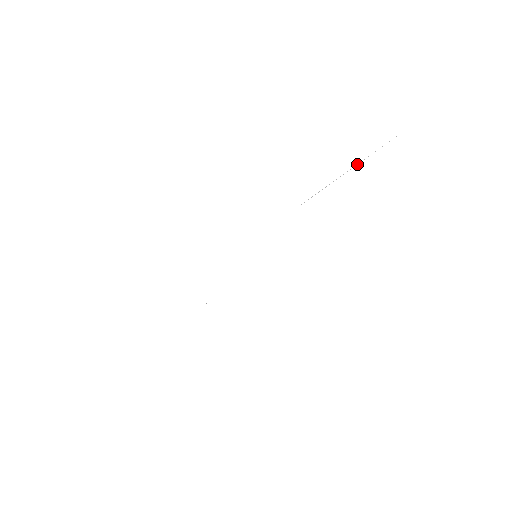
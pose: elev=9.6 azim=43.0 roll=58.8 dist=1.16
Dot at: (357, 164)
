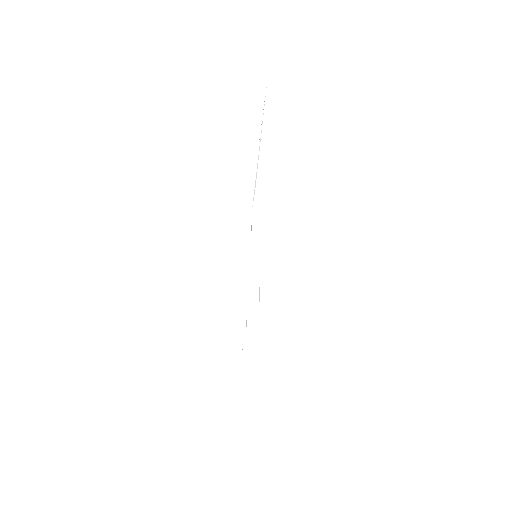
Dot at: (260, 139)
